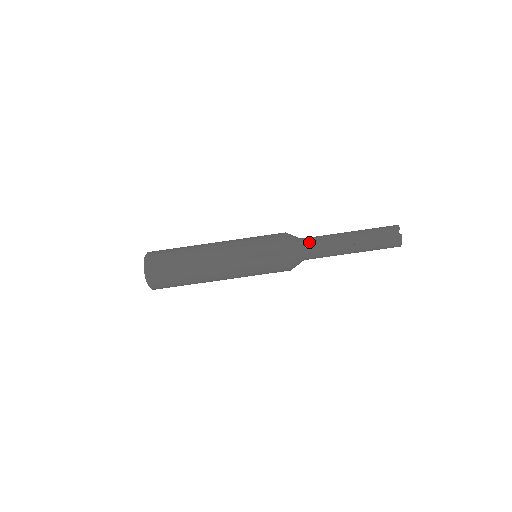
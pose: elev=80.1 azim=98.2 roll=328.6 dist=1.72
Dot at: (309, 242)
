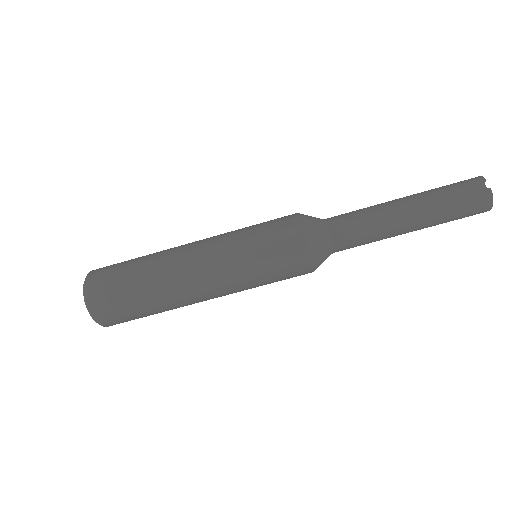
Dot at: (337, 222)
